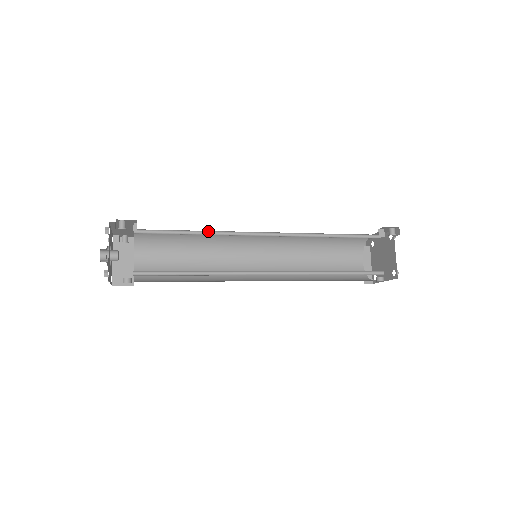
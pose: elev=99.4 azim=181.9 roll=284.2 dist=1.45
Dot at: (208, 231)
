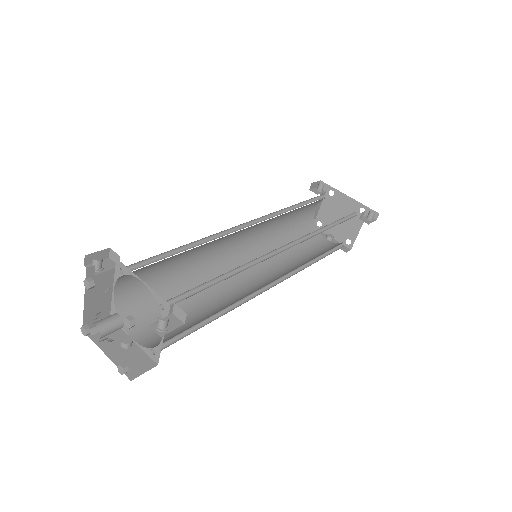
Dot at: (237, 267)
